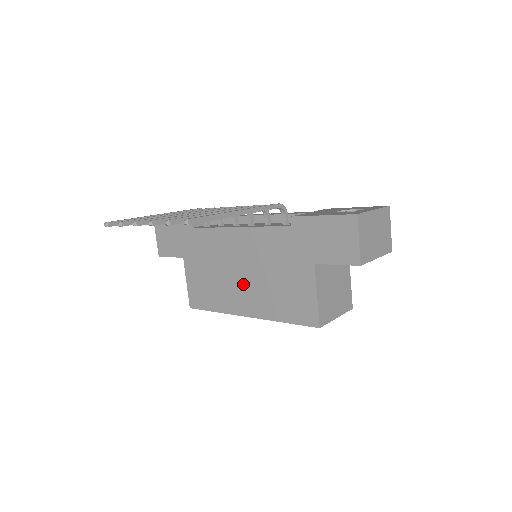
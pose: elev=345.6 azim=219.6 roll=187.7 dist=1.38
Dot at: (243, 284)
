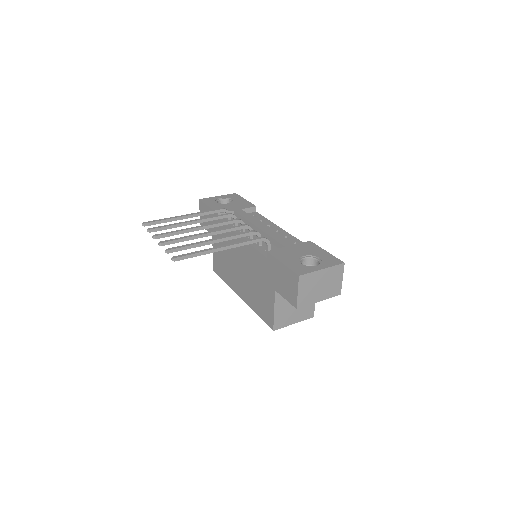
Dot at: (240, 276)
